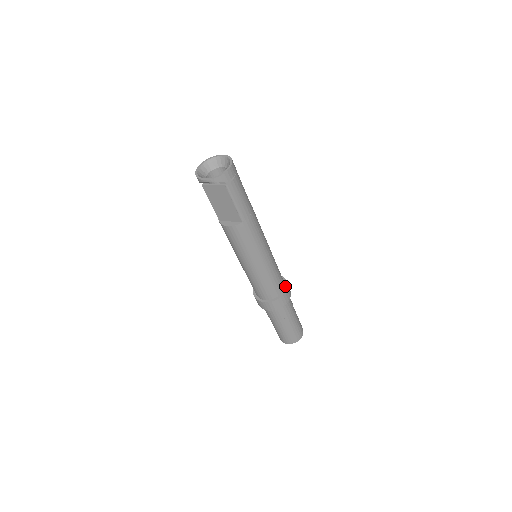
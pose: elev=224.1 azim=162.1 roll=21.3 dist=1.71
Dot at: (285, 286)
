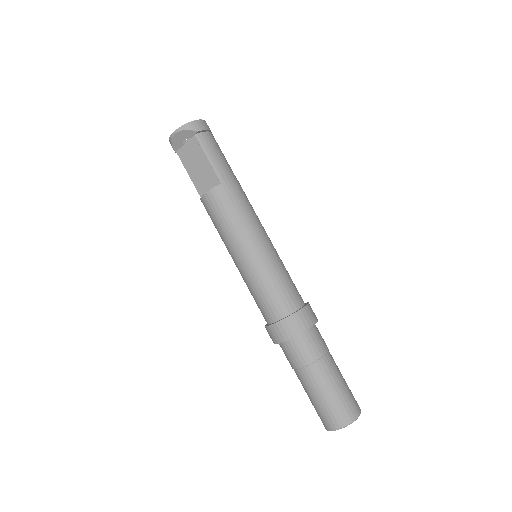
Dot at: (305, 304)
